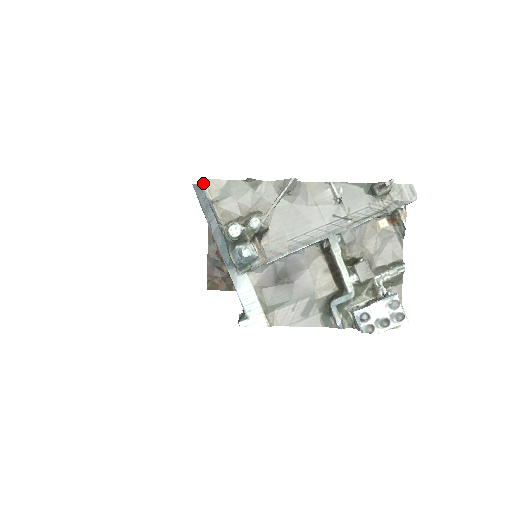
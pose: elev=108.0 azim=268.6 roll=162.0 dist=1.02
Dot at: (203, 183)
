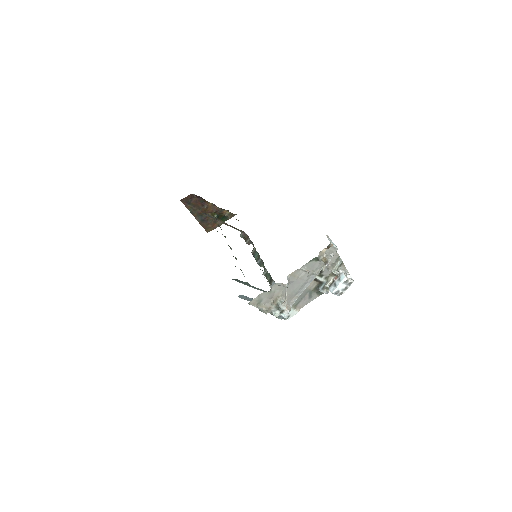
Dot at: (249, 304)
